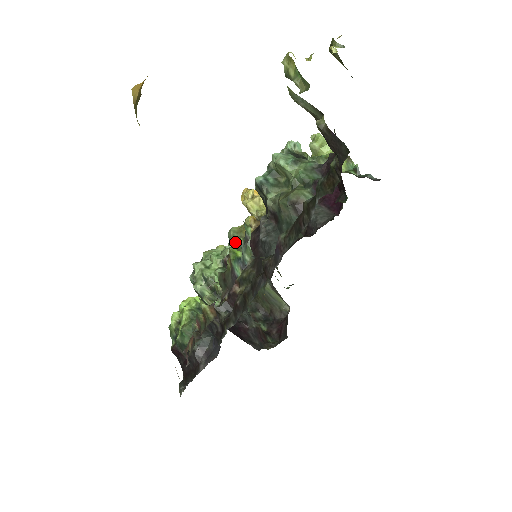
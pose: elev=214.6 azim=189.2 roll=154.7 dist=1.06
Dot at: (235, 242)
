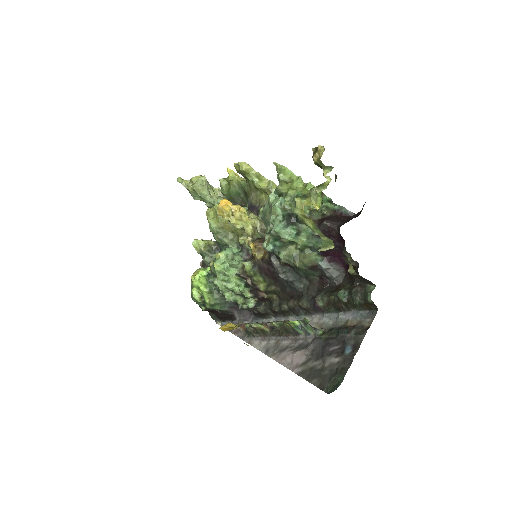
Dot at: (245, 264)
